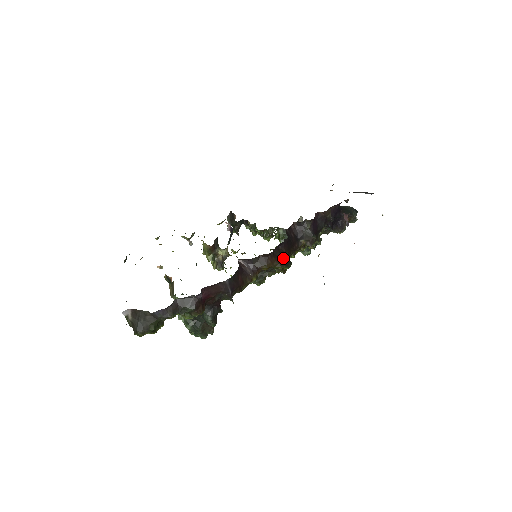
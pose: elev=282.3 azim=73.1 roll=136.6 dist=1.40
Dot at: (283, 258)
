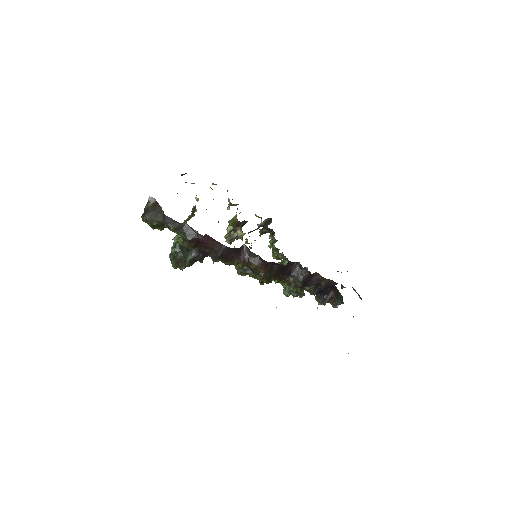
Dot at: (269, 273)
